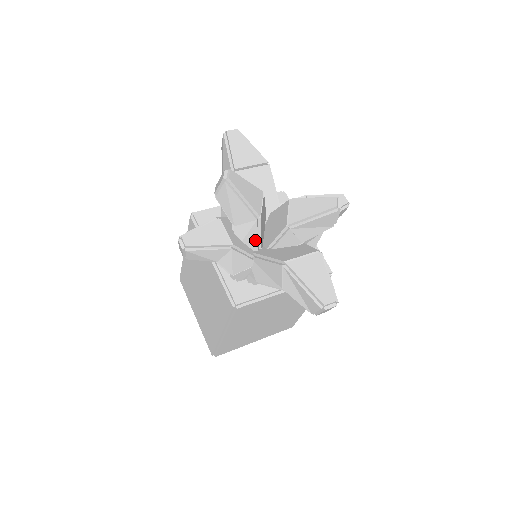
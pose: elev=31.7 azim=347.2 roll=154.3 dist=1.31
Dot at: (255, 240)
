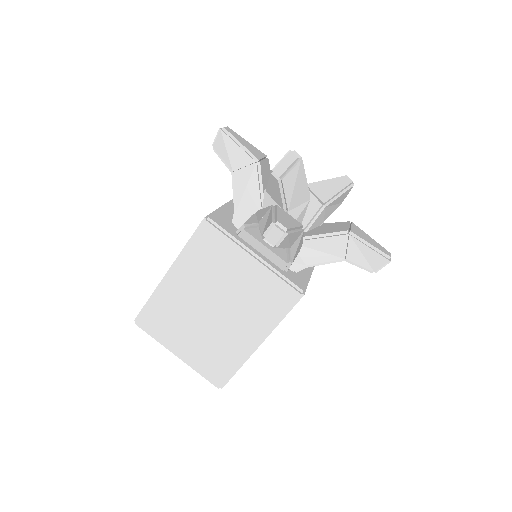
Dot at: occluded
